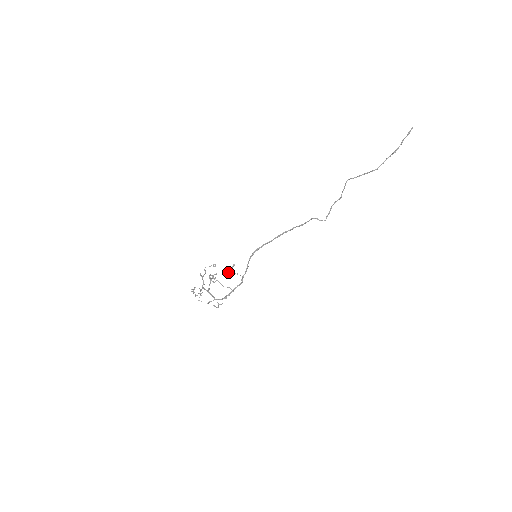
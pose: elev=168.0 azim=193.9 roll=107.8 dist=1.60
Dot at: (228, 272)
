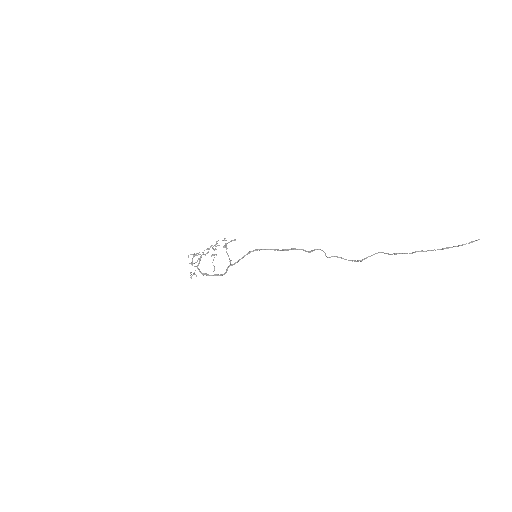
Dot at: (226, 244)
